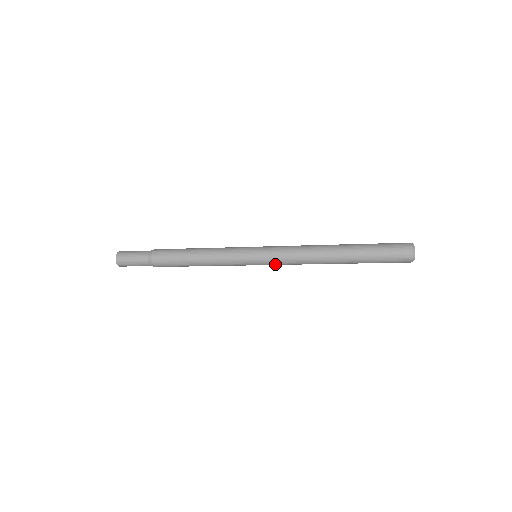
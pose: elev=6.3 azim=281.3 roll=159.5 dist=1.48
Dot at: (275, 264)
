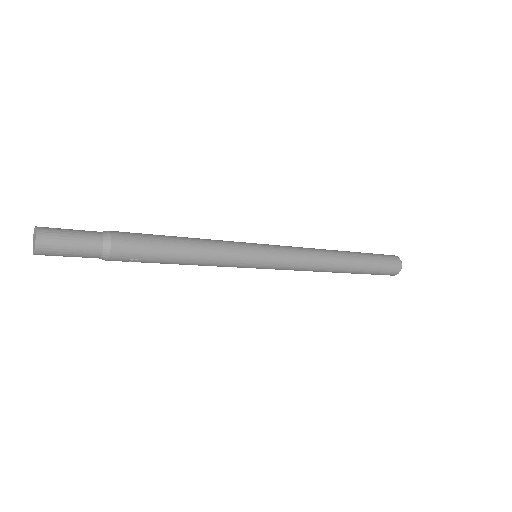
Dot at: (283, 264)
